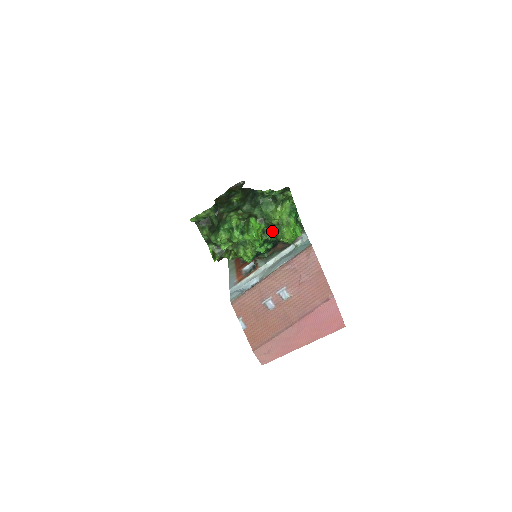
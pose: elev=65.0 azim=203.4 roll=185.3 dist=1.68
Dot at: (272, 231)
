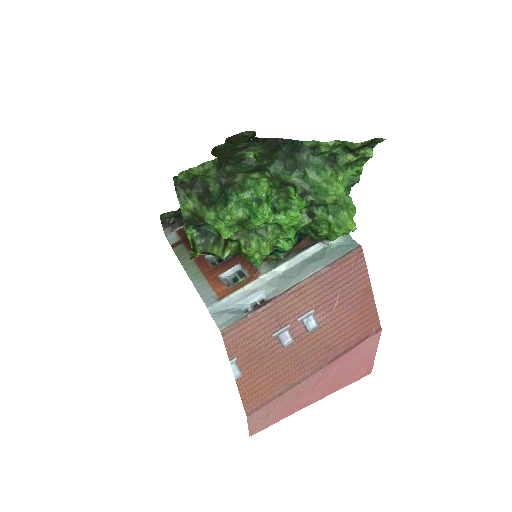
Dot at: (314, 215)
